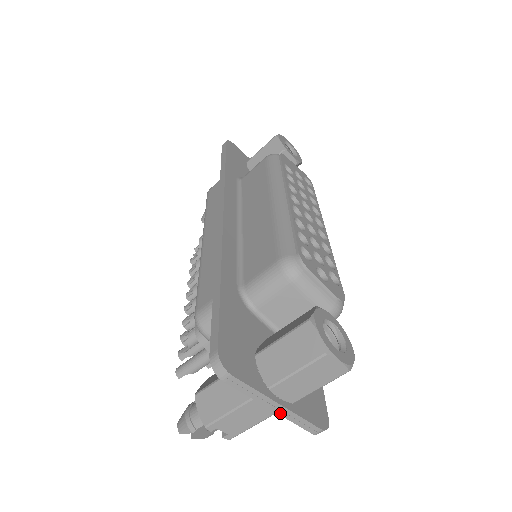
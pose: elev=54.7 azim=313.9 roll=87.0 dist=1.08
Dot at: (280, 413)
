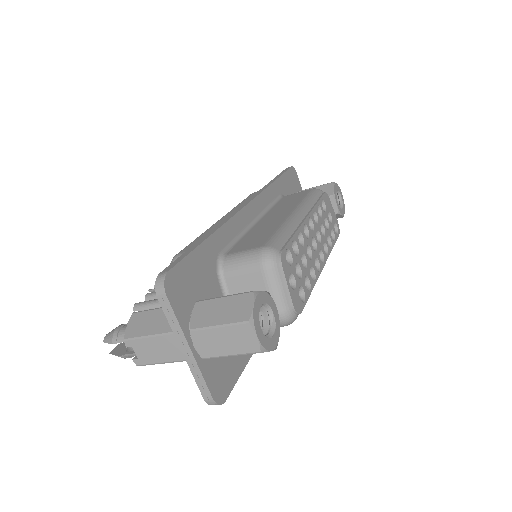
Dot at: (187, 359)
